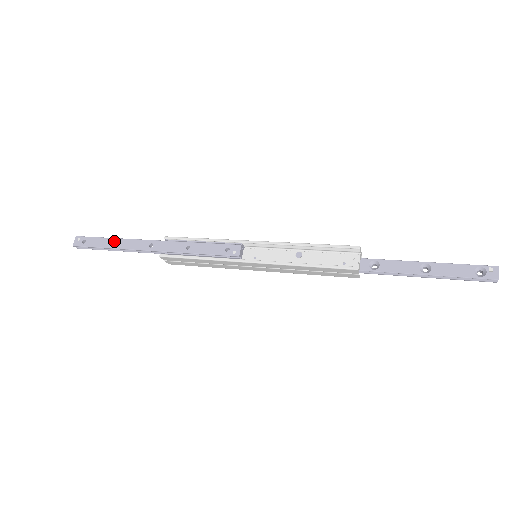
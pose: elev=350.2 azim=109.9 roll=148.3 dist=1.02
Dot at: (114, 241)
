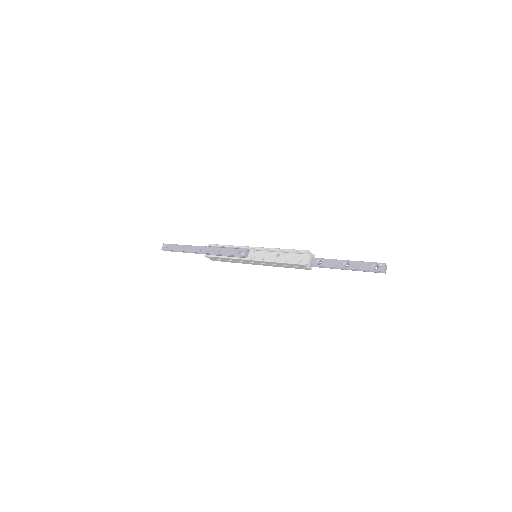
Dot at: (182, 247)
